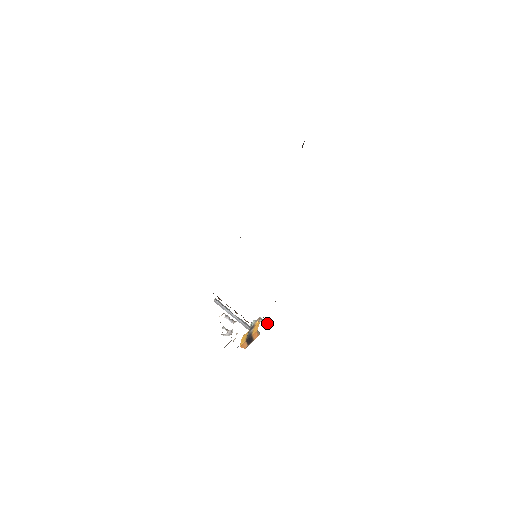
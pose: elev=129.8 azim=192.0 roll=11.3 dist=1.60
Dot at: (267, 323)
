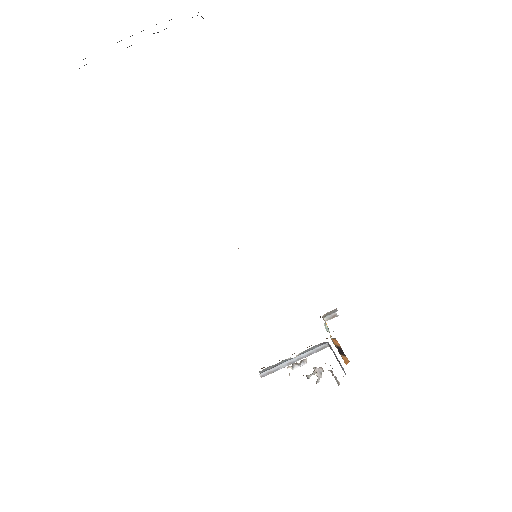
Dot at: (334, 311)
